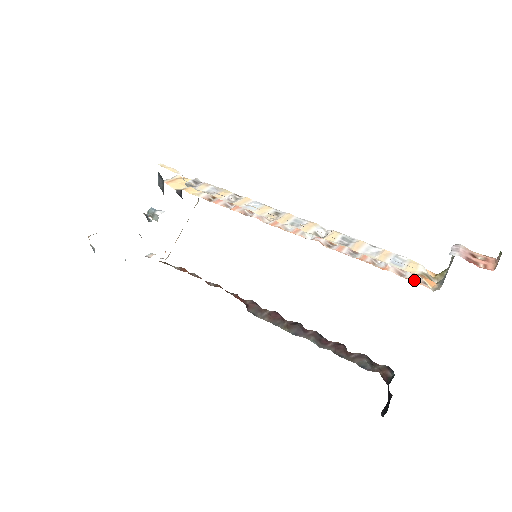
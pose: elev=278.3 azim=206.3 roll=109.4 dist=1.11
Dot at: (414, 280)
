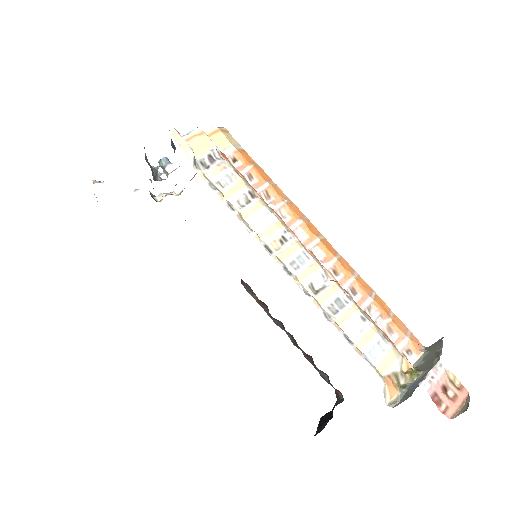
Dot at: occluded
